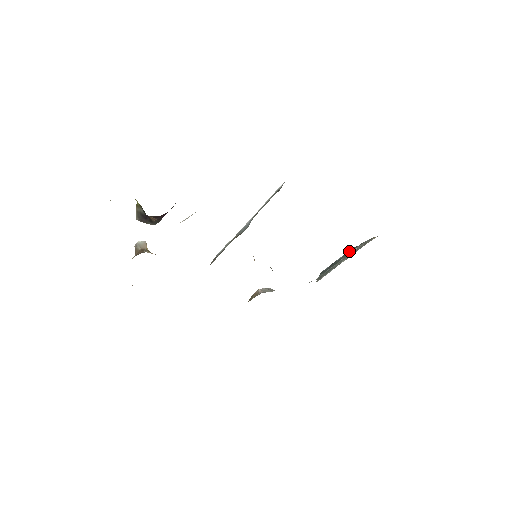
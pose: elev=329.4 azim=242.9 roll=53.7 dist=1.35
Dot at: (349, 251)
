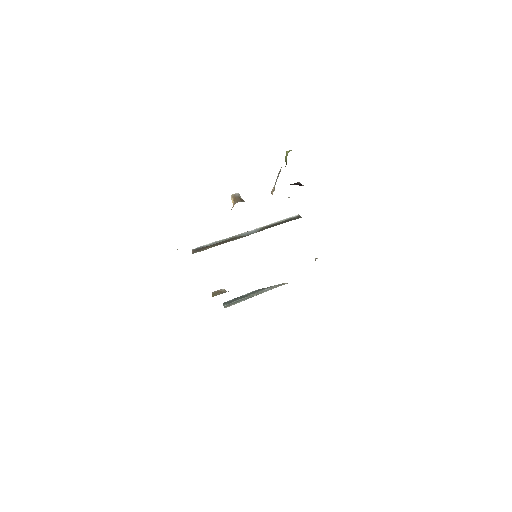
Dot at: (257, 290)
